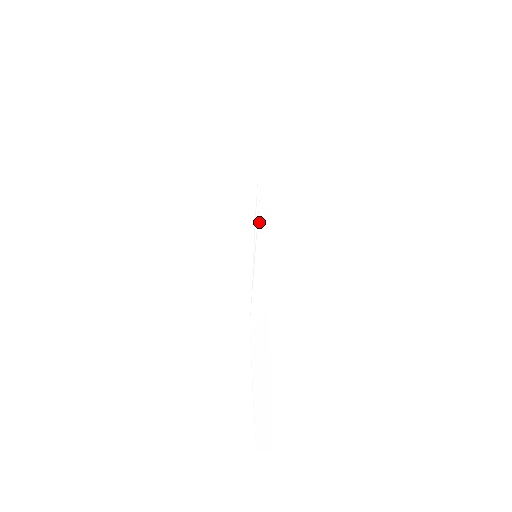
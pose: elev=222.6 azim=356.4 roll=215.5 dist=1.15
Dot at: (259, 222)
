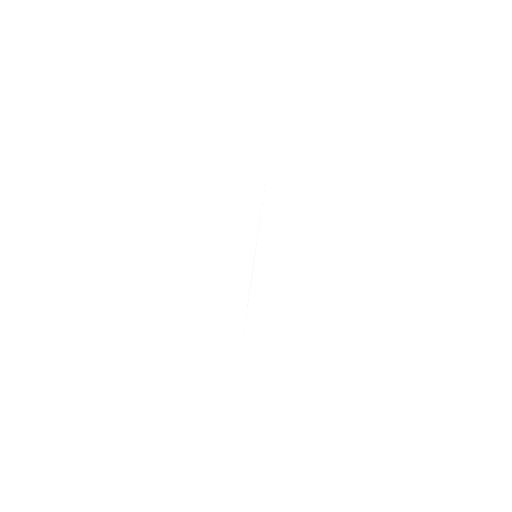
Dot at: (263, 209)
